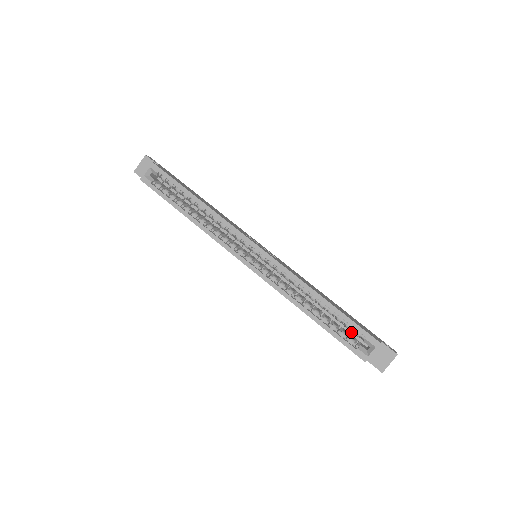
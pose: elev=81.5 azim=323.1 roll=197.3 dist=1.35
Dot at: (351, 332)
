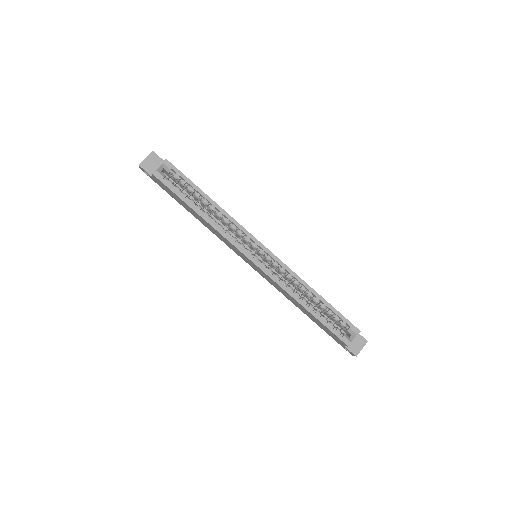
Dot at: occluded
